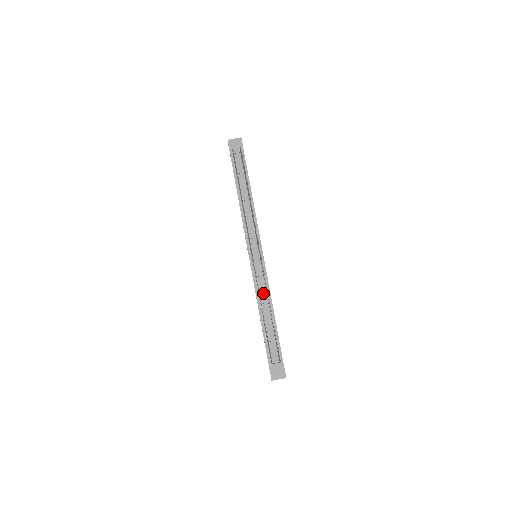
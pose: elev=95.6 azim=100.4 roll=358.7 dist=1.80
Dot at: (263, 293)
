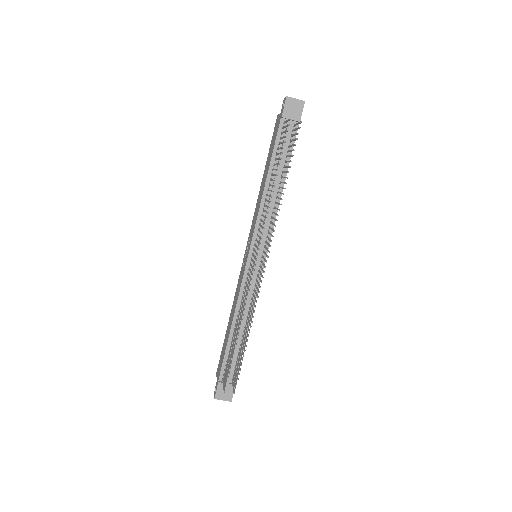
Dot at: (246, 304)
